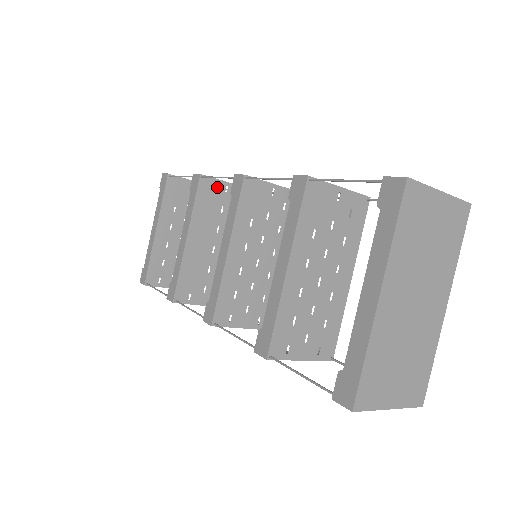
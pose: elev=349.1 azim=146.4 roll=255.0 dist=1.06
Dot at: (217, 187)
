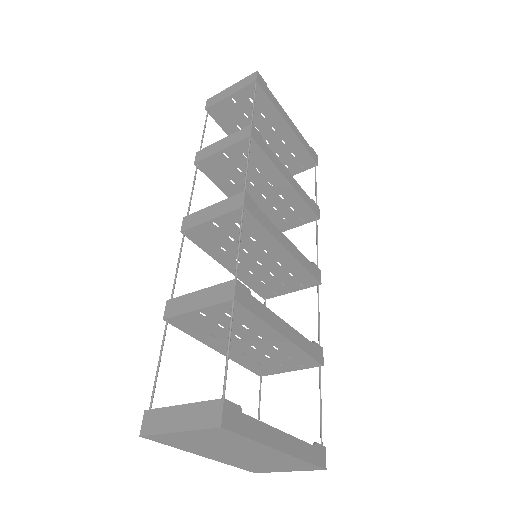
Dot at: (217, 160)
